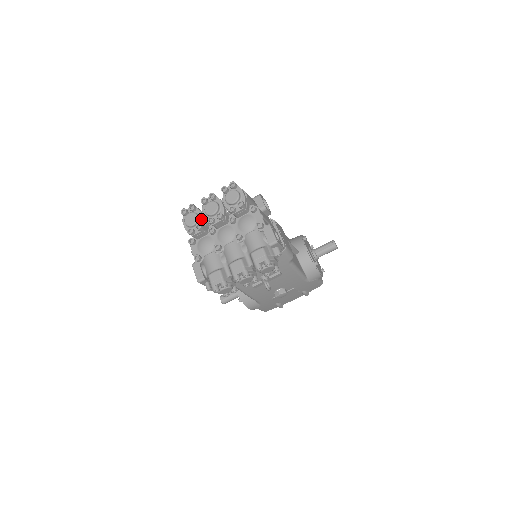
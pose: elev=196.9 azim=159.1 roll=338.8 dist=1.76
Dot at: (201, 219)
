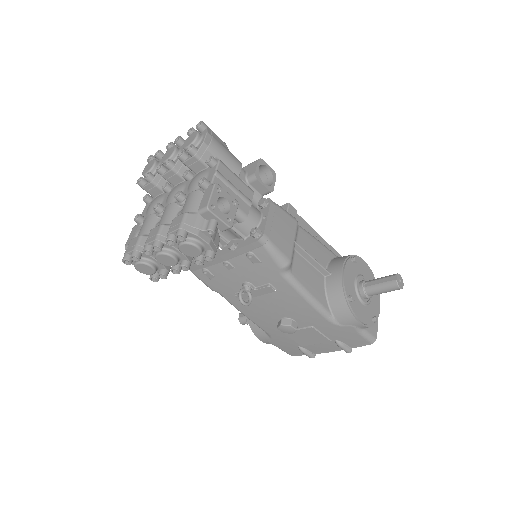
Dot at: occluded
